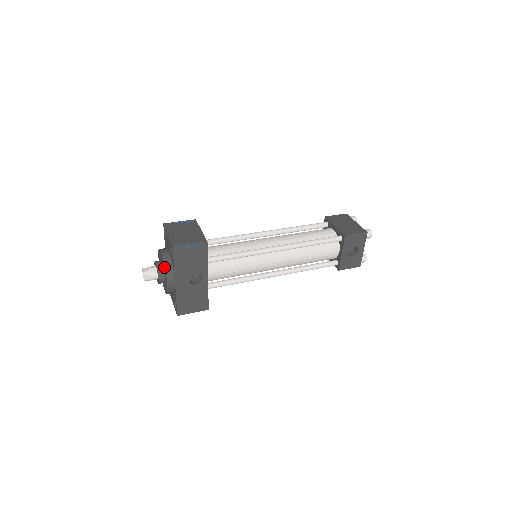
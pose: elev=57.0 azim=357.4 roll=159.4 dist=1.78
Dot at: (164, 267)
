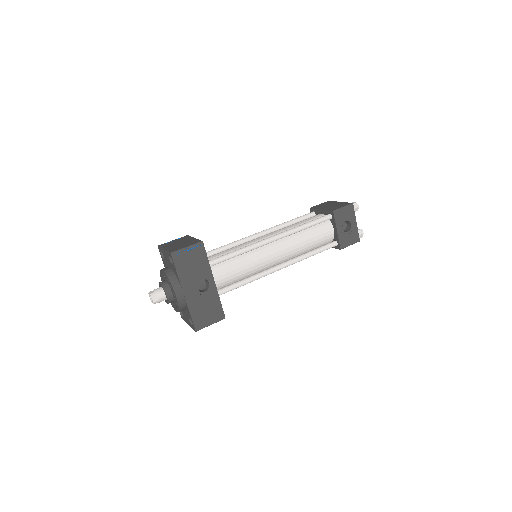
Dot at: (168, 281)
